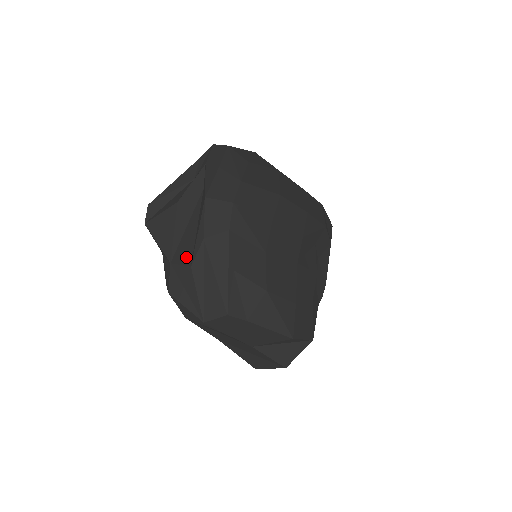
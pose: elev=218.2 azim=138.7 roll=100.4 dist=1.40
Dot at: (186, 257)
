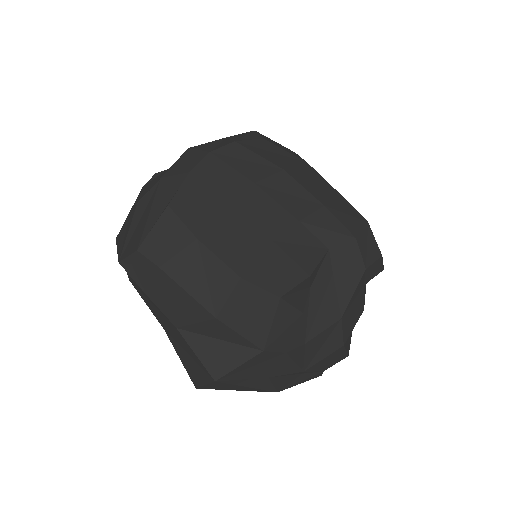
Dot at: occluded
